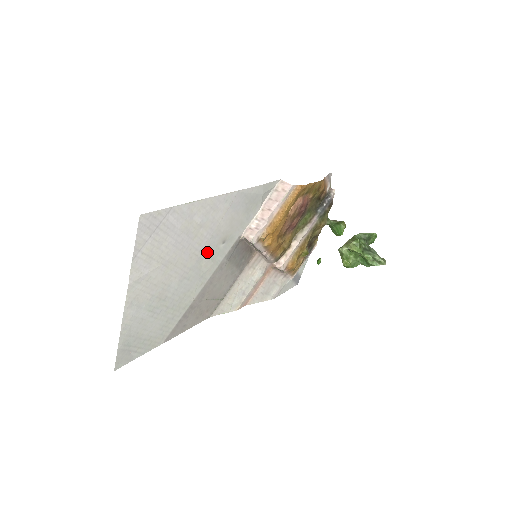
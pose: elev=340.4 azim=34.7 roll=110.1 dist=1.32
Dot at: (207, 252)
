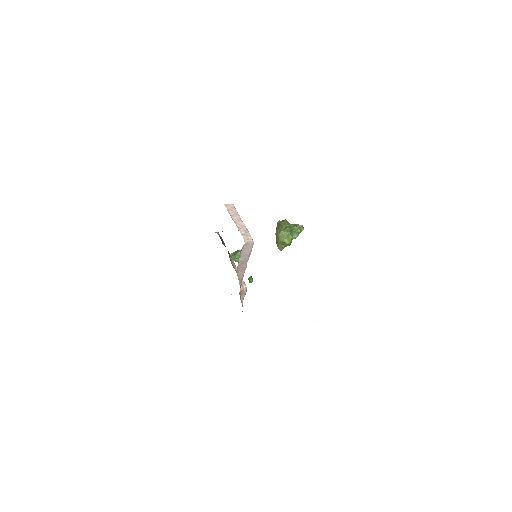
Dot at: occluded
